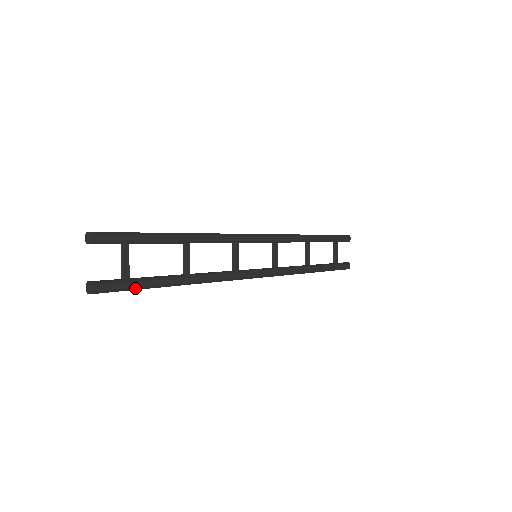
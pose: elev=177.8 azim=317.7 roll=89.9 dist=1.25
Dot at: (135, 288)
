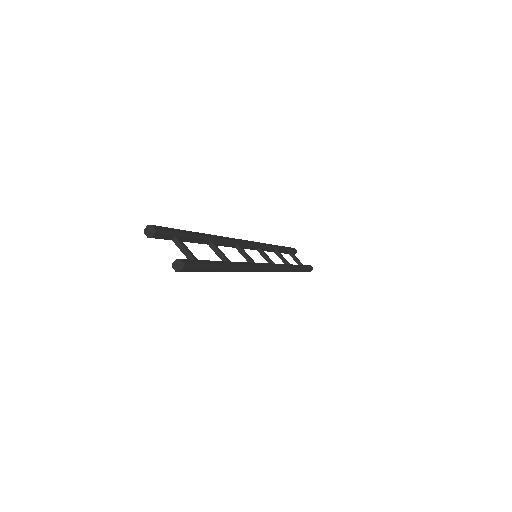
Dot at: (207, 266)
